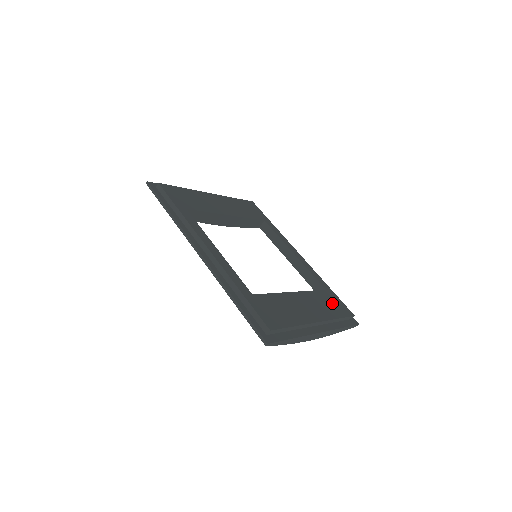
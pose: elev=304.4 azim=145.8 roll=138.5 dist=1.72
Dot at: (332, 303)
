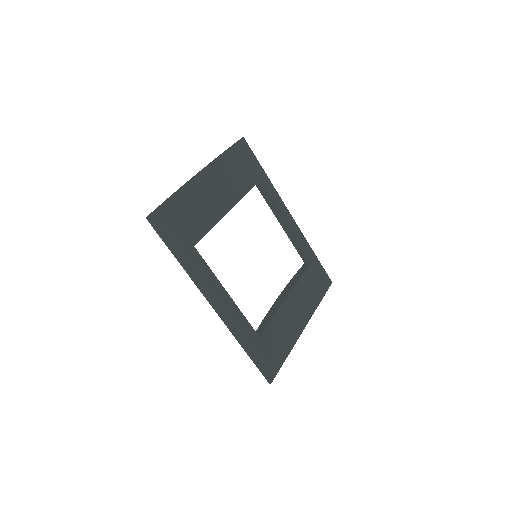
Dot at: (315, 280)
